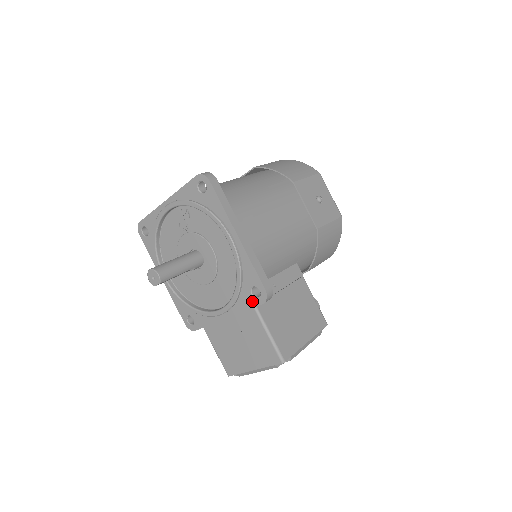
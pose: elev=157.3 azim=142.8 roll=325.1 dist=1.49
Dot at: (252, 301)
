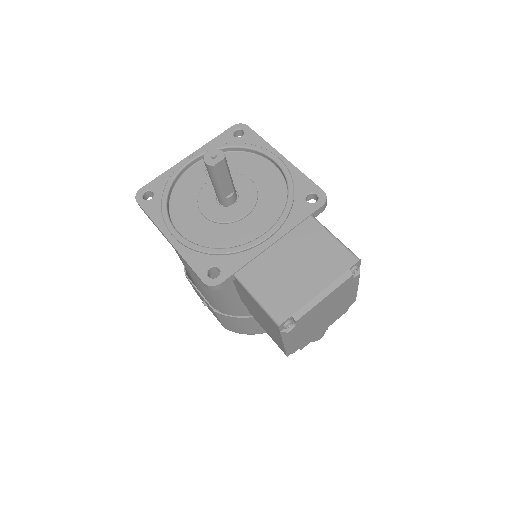
Dot at: (309, 208)
